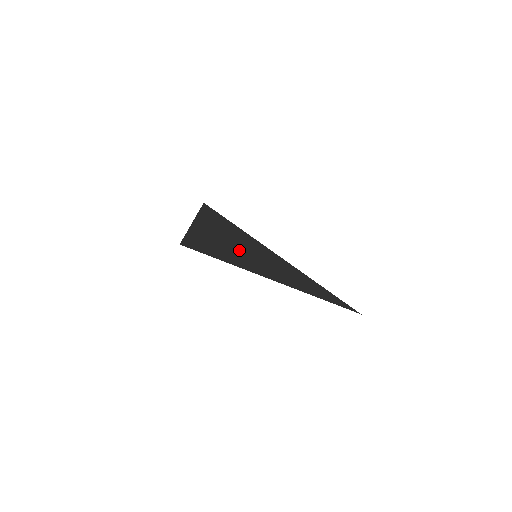
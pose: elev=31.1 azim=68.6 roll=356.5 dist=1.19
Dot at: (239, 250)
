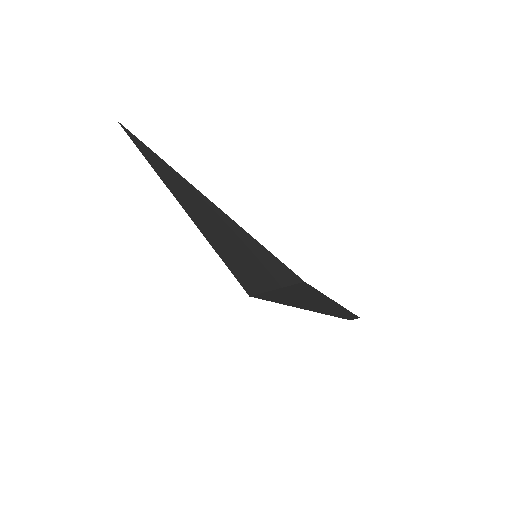
Dot at: (239, 249)
